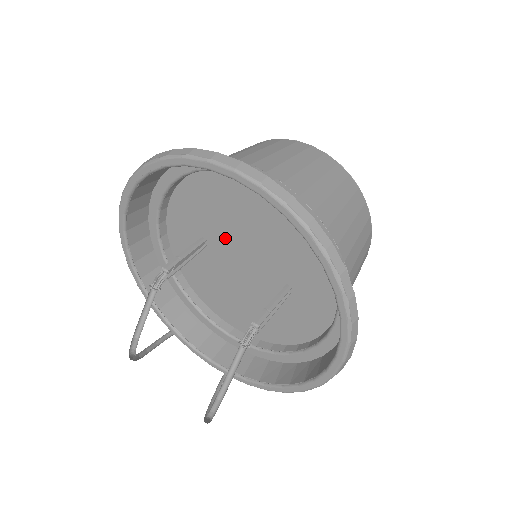
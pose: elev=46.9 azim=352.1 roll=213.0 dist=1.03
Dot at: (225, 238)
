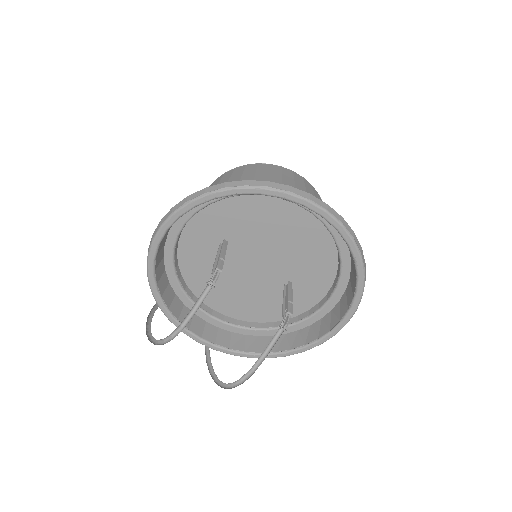
Dot at: (249, 243)
